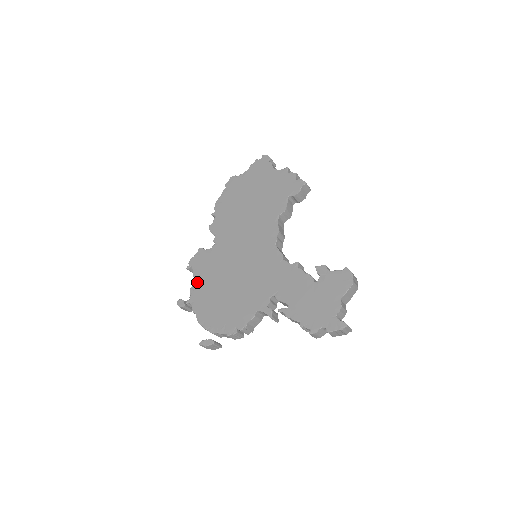
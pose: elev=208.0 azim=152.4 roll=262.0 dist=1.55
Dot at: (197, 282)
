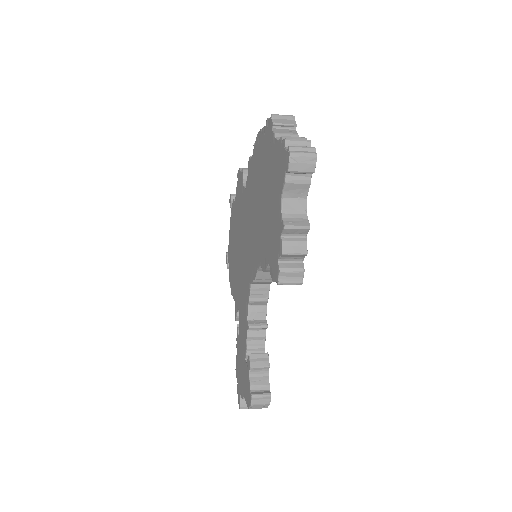
Dot at: (234, 203)
